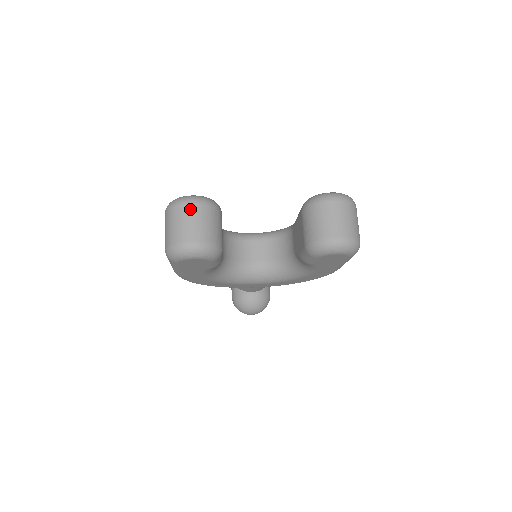
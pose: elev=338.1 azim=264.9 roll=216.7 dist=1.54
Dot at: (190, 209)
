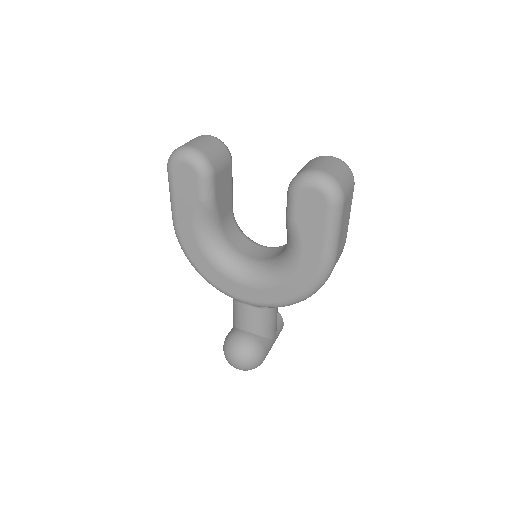
Dot at: (204, 137)
